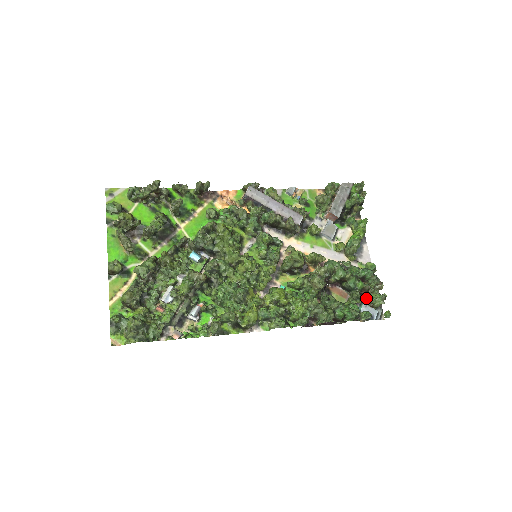
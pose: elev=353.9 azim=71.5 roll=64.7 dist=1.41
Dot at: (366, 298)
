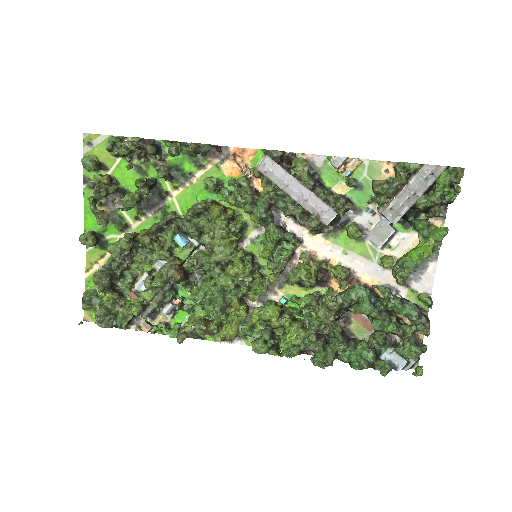
Dot at: (400, 338)
